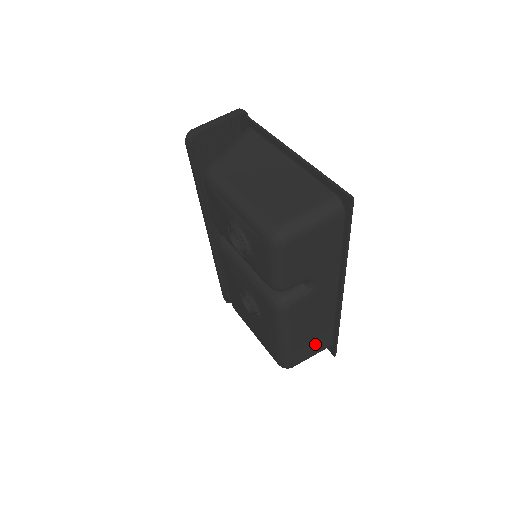
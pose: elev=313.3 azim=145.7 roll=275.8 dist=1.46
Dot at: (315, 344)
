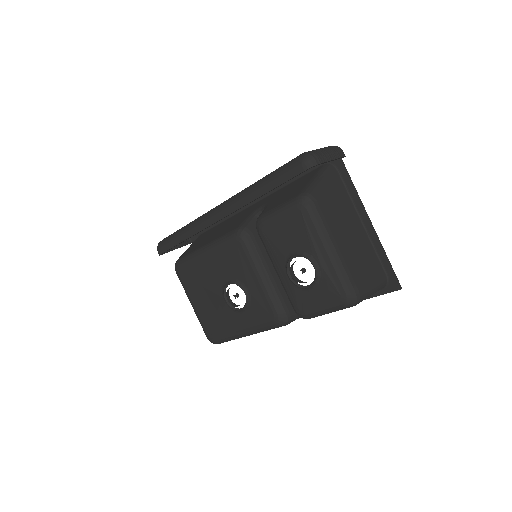
Dot at: occluded
